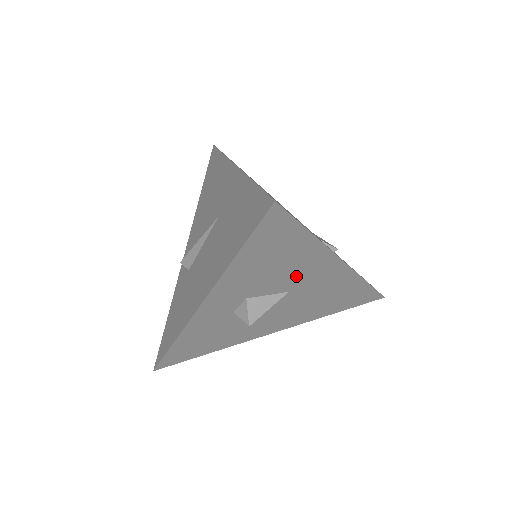
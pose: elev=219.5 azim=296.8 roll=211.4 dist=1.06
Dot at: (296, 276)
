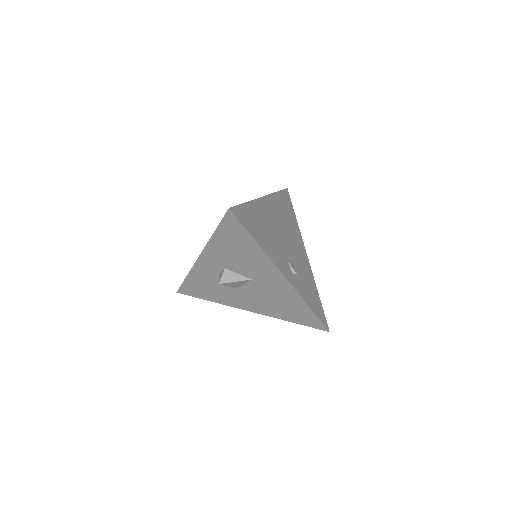
Dot at: (254, 269)
